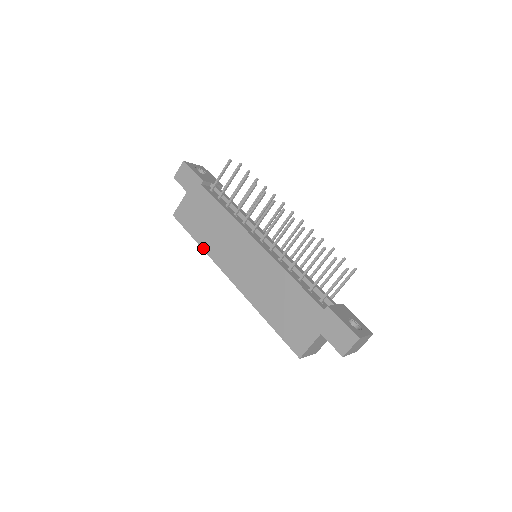
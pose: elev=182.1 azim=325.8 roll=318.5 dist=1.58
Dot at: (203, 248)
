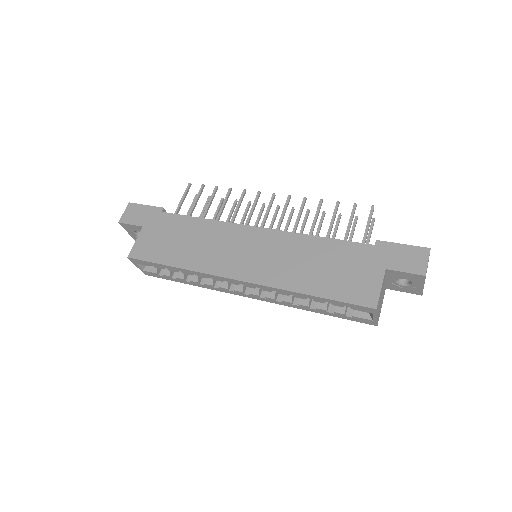
Dot at: (186, 268)
